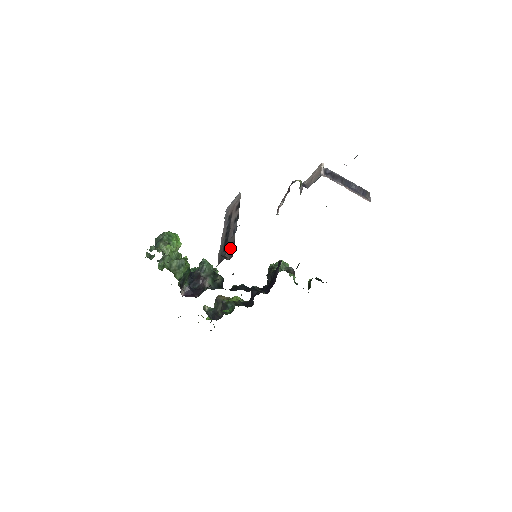
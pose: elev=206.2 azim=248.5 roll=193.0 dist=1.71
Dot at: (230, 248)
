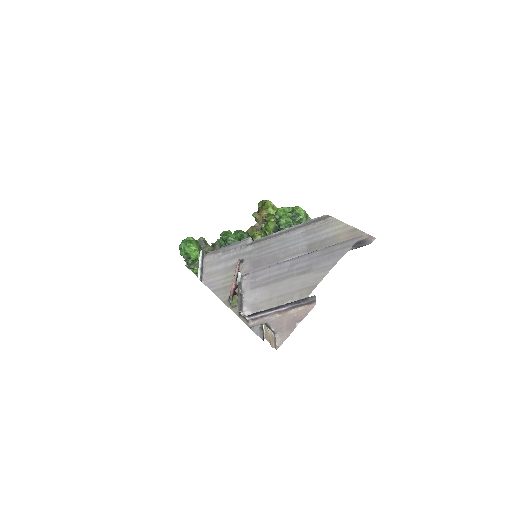
Dot at: occluded
